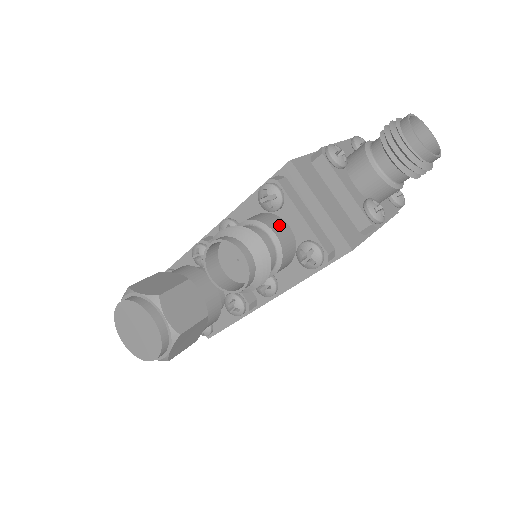
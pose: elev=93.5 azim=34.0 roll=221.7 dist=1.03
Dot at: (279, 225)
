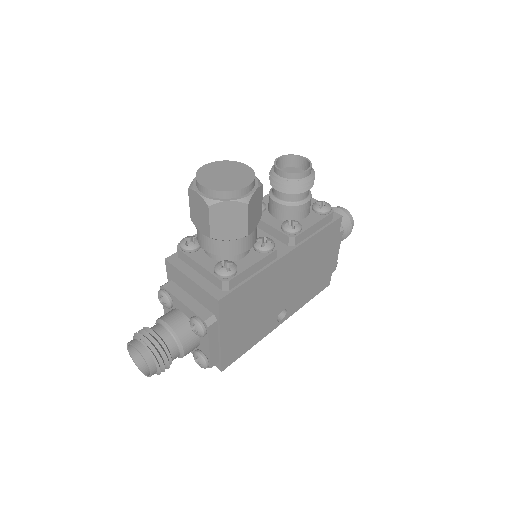
Dot at: occluded
